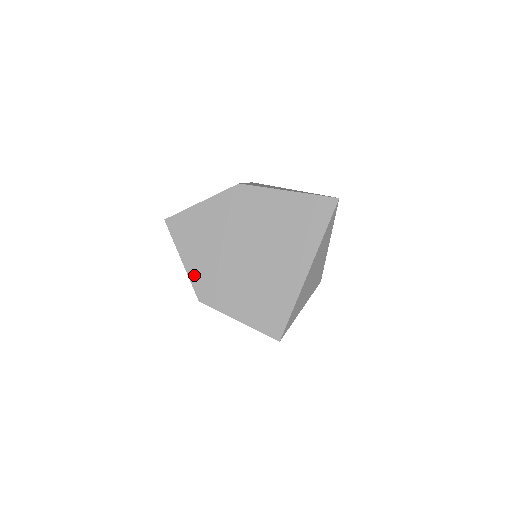
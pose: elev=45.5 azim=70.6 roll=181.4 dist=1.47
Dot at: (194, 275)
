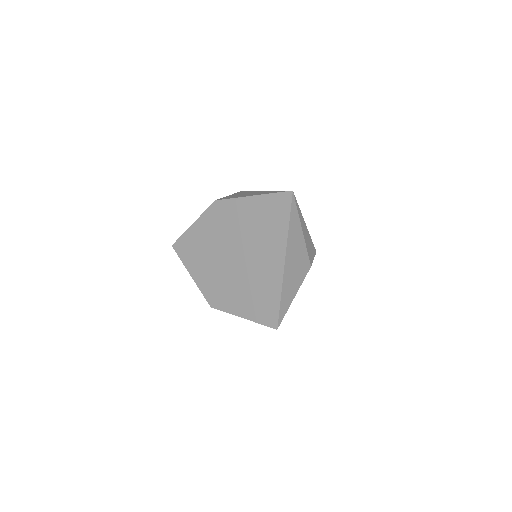
Dot at: (202, 286)
